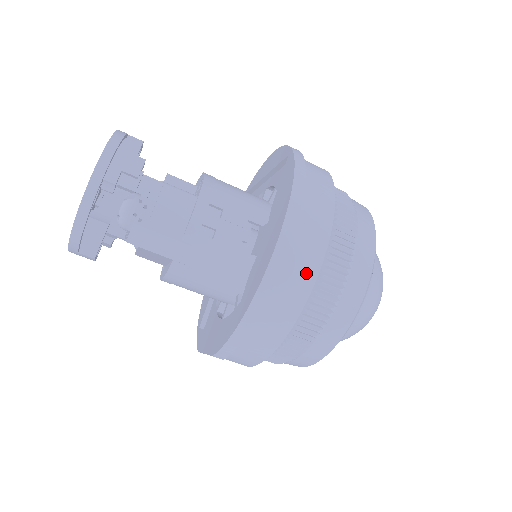
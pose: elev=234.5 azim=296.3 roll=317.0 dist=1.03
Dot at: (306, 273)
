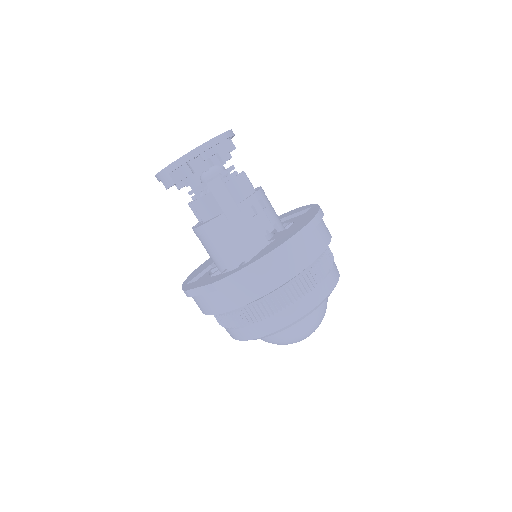
Dot at: (304, 259)
